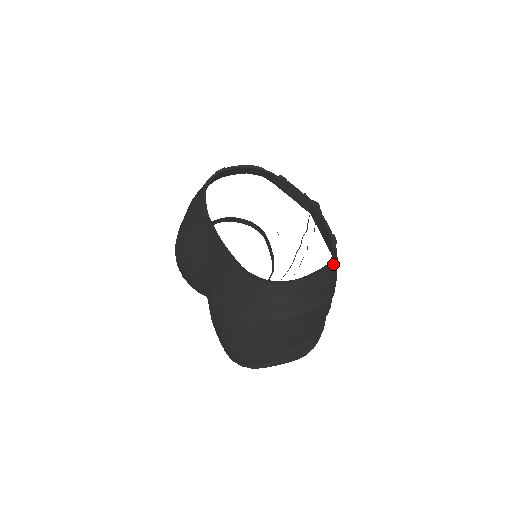
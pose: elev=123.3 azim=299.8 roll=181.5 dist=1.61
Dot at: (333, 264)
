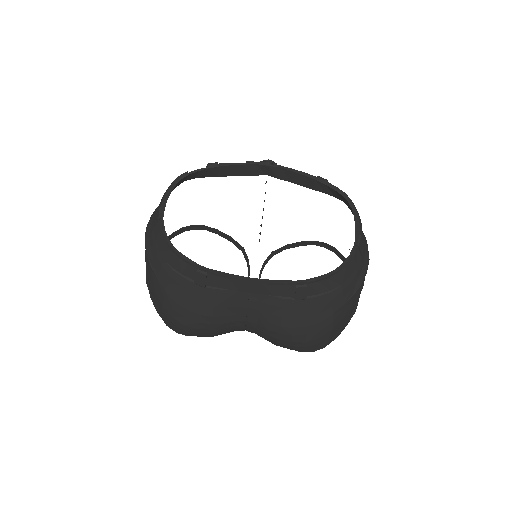
Dot at: (352, 203)
